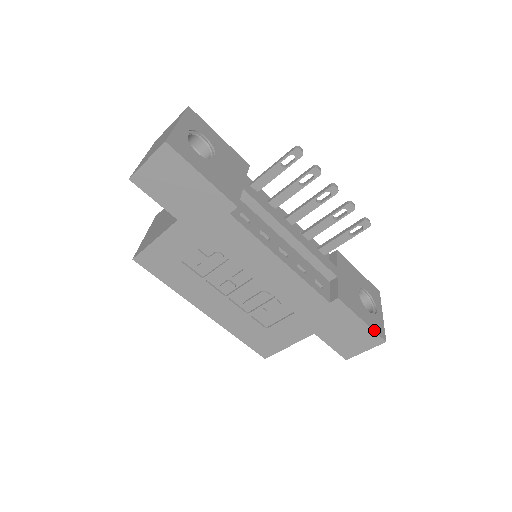
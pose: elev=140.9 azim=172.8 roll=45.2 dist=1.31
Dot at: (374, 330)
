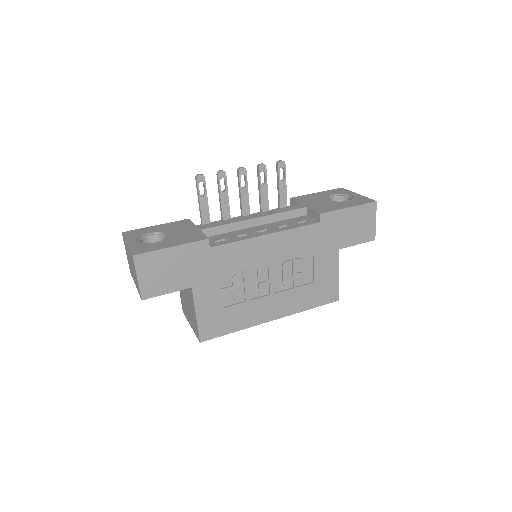
Dot at: (362, 204)
